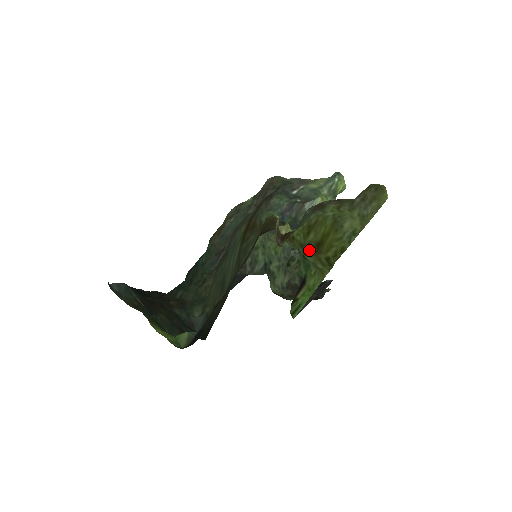
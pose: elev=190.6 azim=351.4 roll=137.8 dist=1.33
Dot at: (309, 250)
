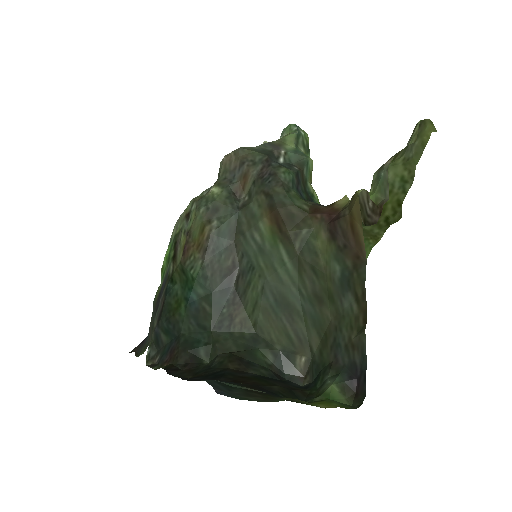
Dot at: occluded
